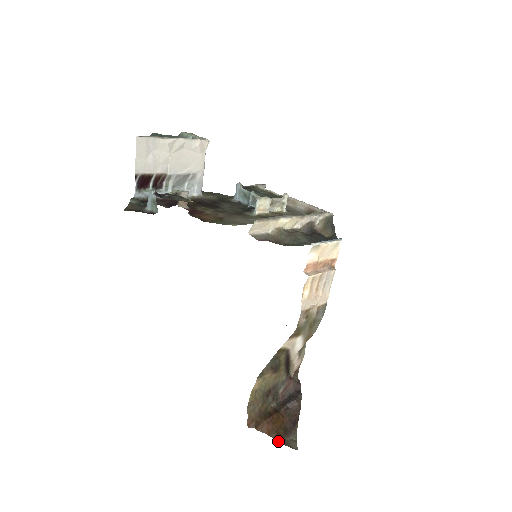
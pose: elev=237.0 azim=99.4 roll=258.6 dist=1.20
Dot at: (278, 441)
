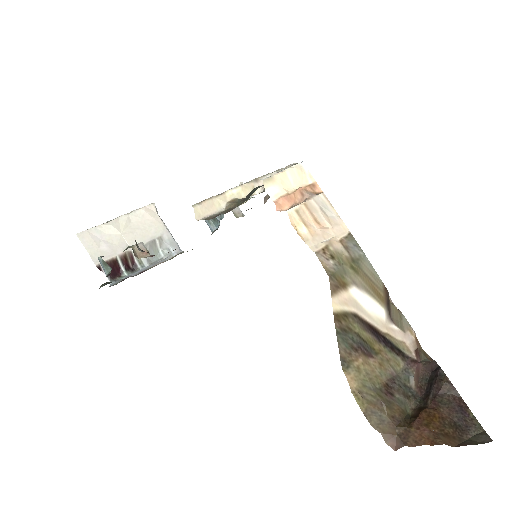
Dot at: (453, 446)
